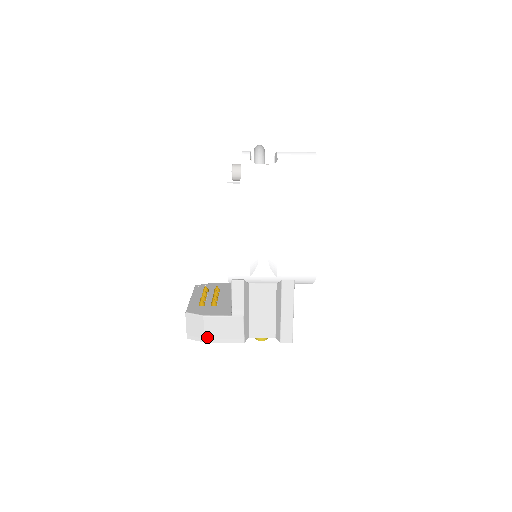
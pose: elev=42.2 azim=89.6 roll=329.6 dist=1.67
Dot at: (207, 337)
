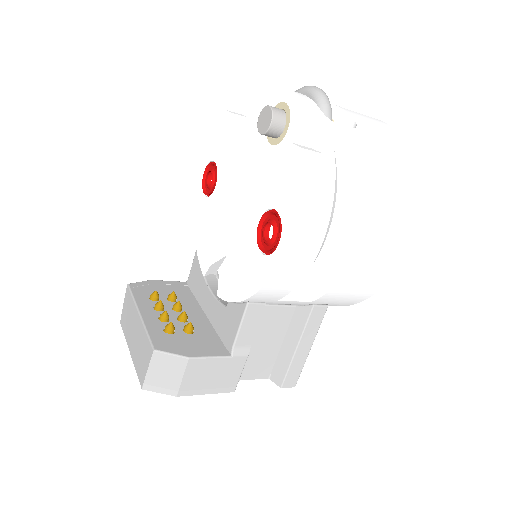
Dot at: (183, 388)
